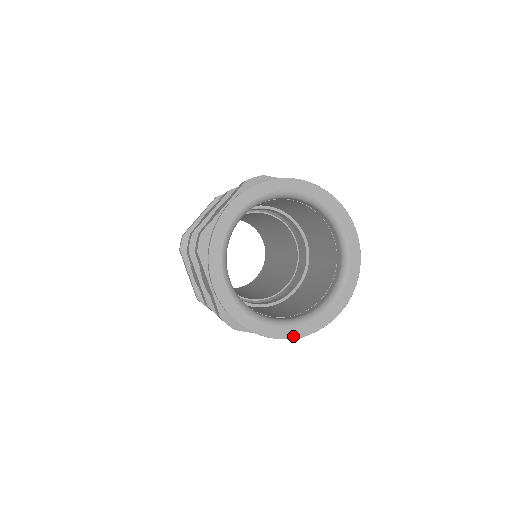
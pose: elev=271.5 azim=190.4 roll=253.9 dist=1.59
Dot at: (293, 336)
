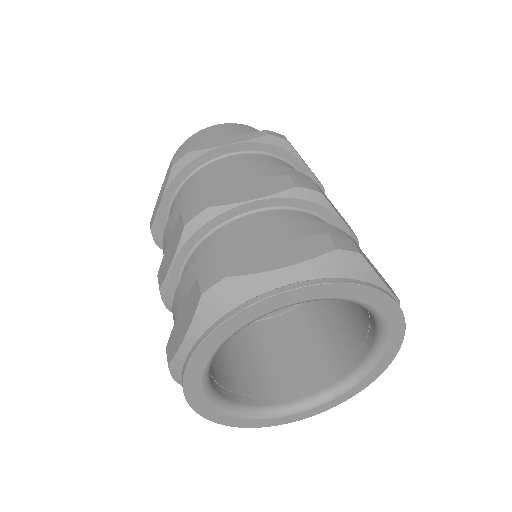
Dot at: (232, 425)
